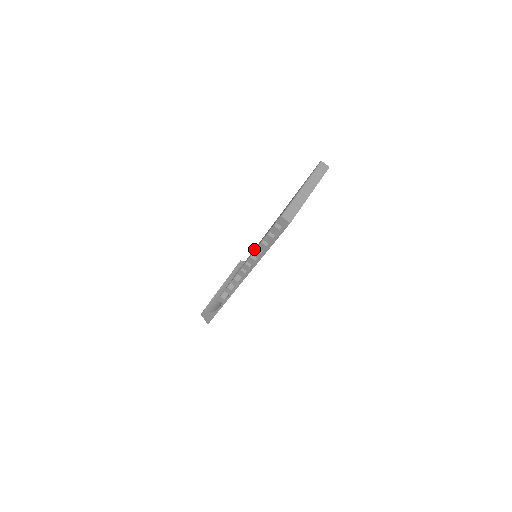
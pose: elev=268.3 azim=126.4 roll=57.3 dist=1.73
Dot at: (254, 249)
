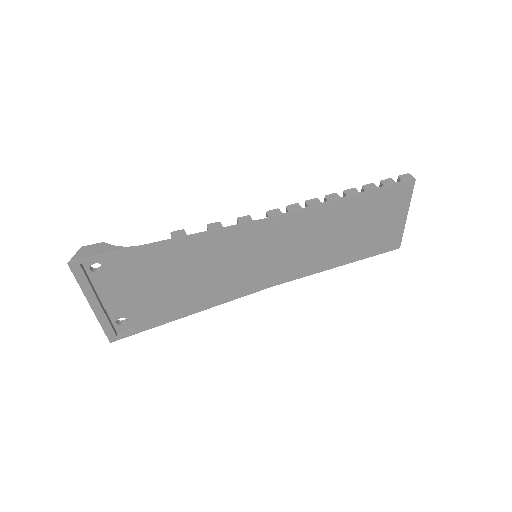
Dot at: occluded
